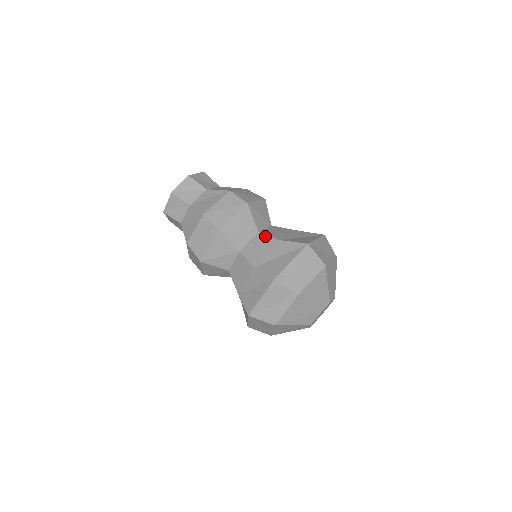
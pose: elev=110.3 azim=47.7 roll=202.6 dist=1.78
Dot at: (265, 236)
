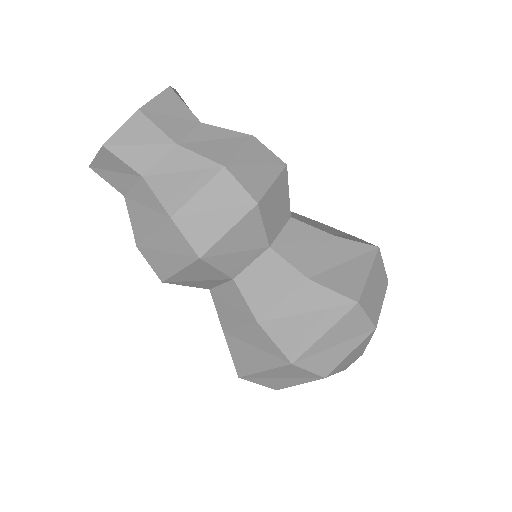
Dot at: (240, 296)
